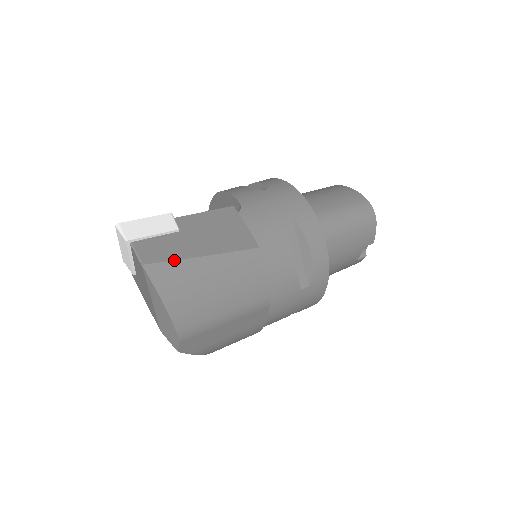
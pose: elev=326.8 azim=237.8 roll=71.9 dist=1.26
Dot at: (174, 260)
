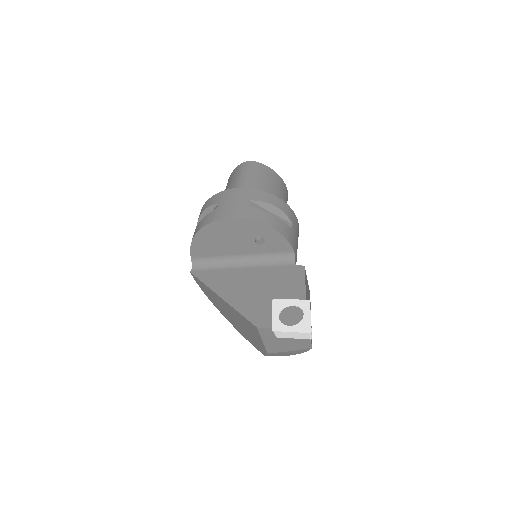
Dot at: occluded
